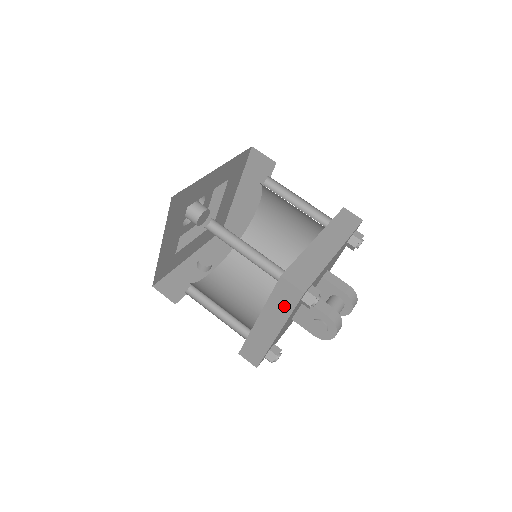
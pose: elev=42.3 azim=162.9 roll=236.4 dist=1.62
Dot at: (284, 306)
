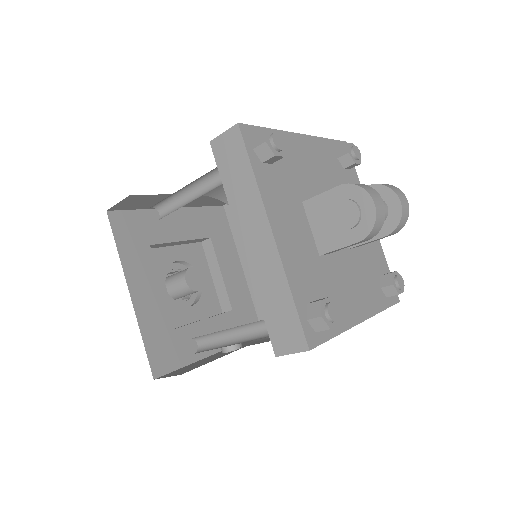
Dot at: (241, 176)
